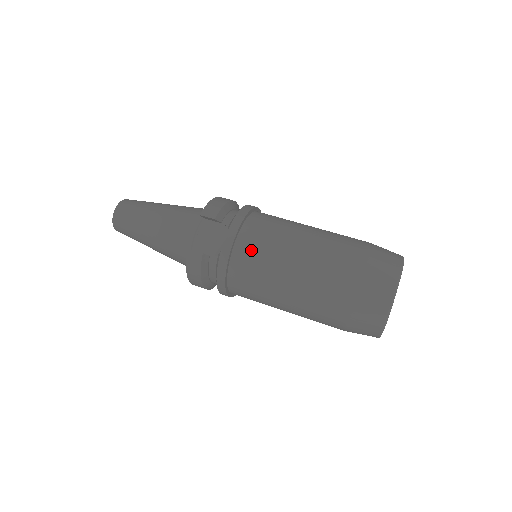
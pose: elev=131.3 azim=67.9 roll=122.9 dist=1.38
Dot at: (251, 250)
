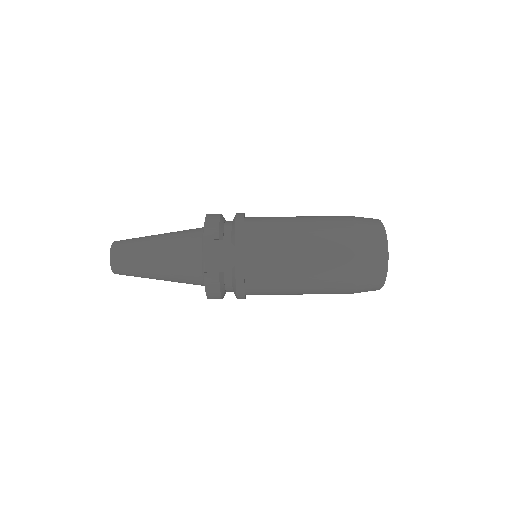
Dot at: (261, 256)
